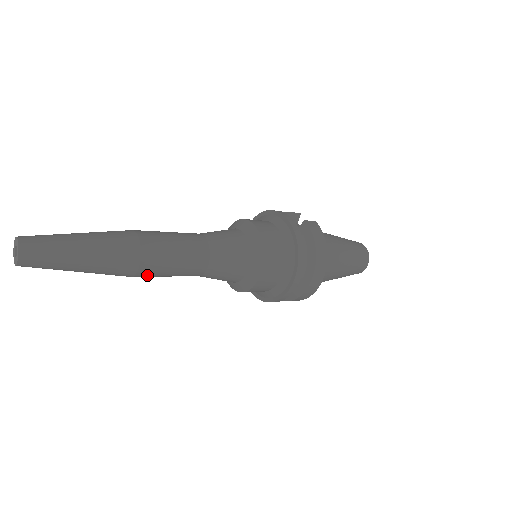
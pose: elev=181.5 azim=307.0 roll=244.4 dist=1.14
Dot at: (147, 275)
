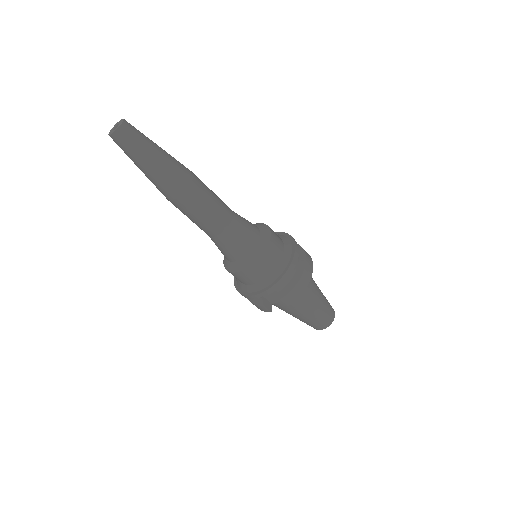
Dot at: (194, 195)
